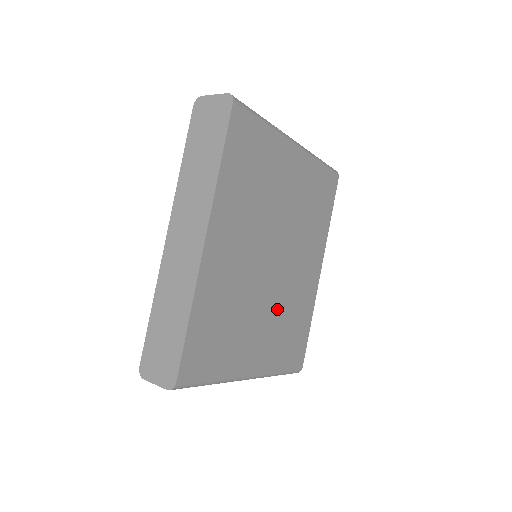
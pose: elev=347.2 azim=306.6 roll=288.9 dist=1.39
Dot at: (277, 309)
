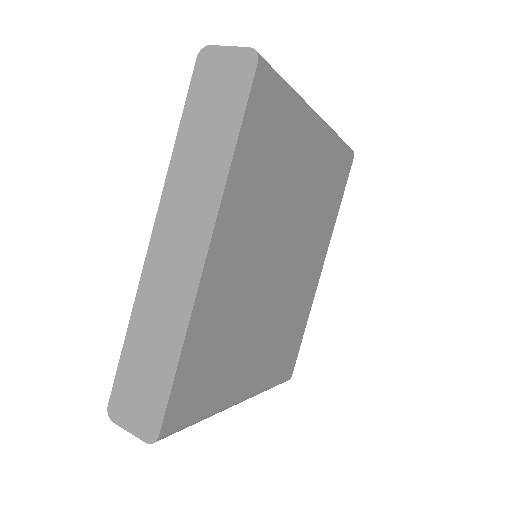
Dot at: (276, 320)
